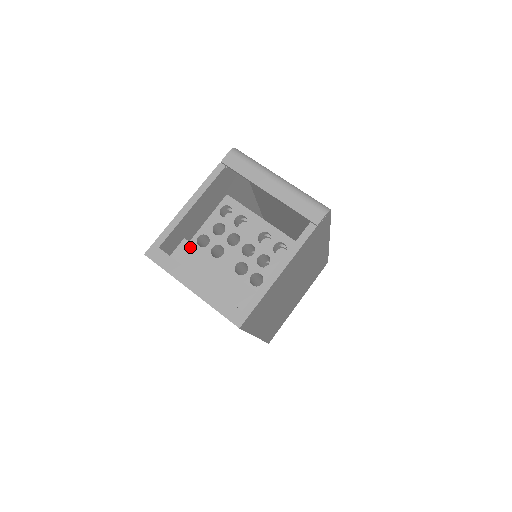
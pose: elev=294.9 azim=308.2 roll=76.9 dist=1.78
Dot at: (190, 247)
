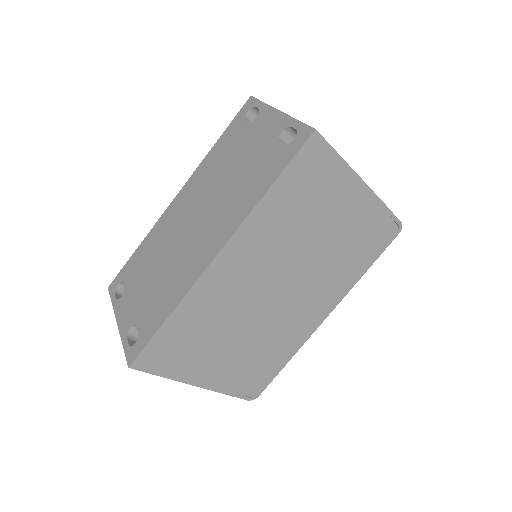
Dot at: occluded
